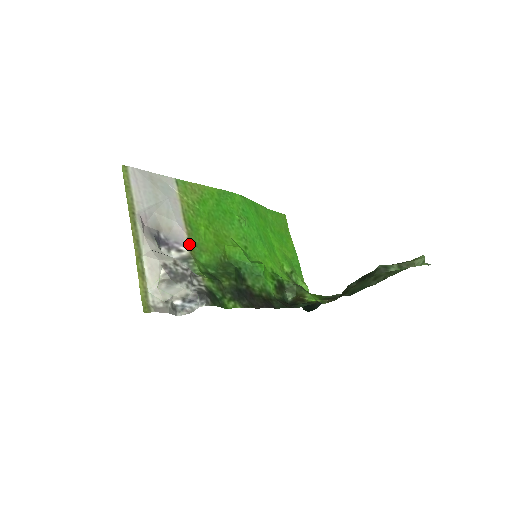
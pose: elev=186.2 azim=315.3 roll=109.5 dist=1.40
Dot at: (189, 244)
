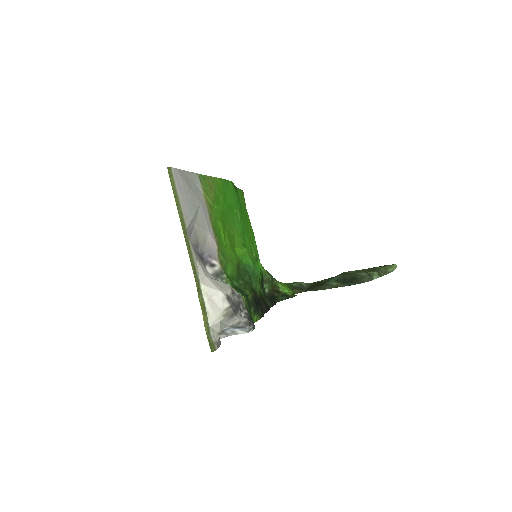
Dot at: (219, 256)
